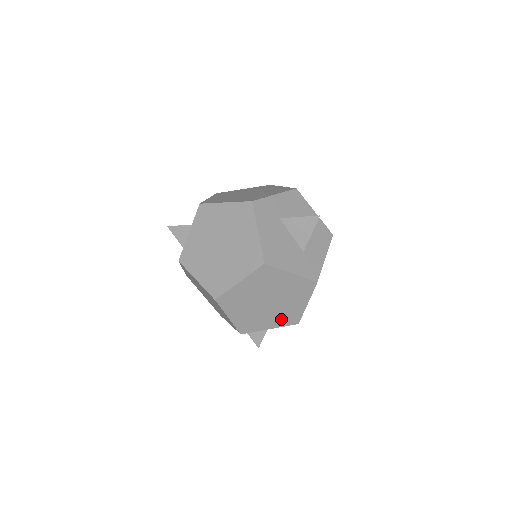
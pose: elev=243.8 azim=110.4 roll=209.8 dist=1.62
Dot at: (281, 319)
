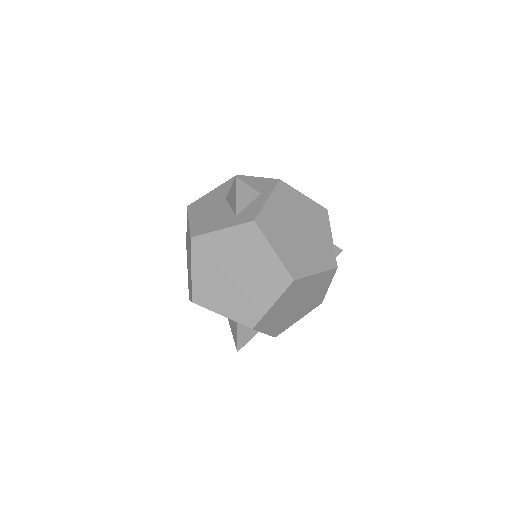
Dot at: (278, 326)
